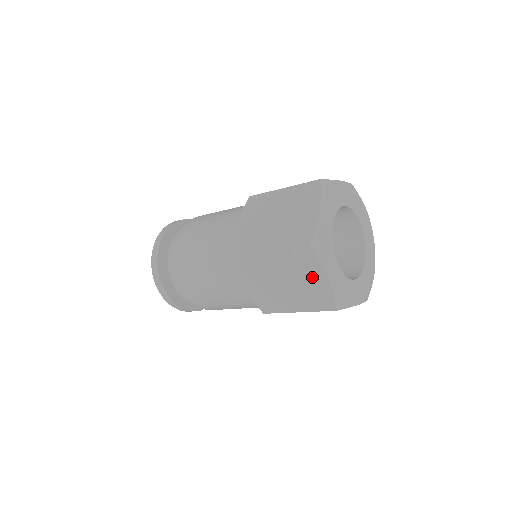
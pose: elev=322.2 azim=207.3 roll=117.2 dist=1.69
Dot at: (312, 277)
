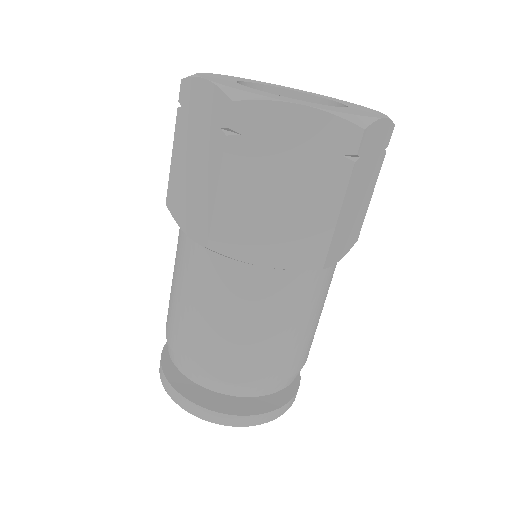
Dot at: (199, 105)
